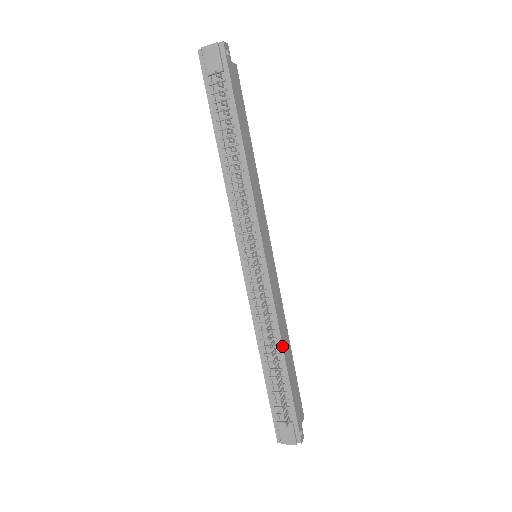
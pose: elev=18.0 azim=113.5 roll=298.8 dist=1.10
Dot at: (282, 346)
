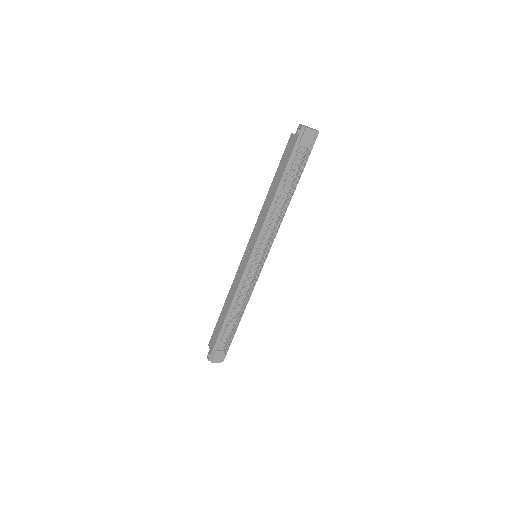
Dot at: (244, 310)
